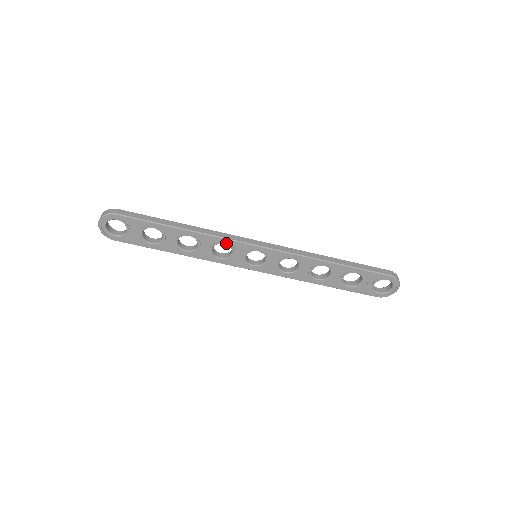
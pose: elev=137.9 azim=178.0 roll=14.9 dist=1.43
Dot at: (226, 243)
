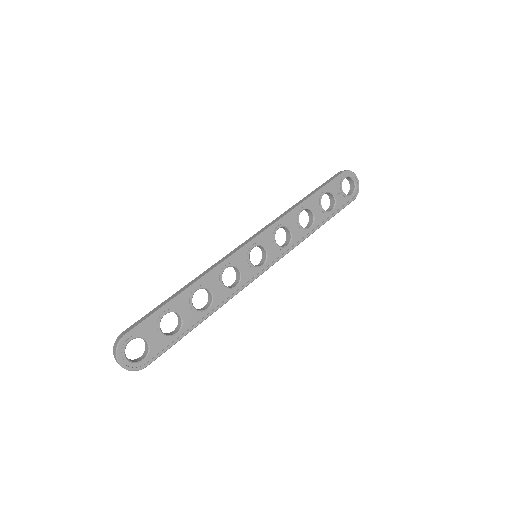
Dot at: (227, 266)
